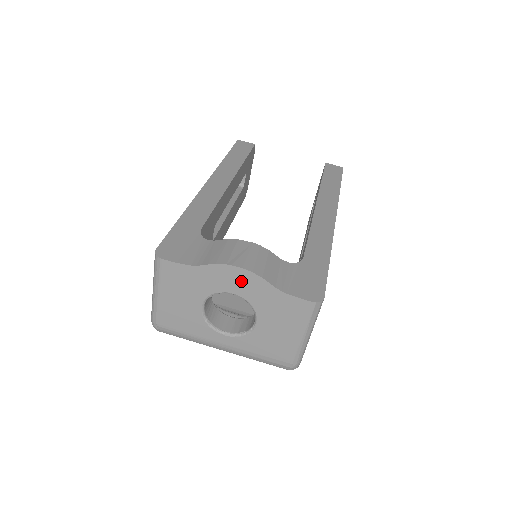
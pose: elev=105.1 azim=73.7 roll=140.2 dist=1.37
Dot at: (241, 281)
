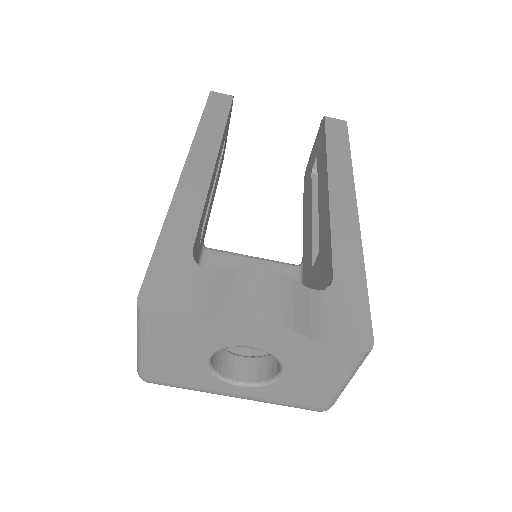
Dot at: (264, 334)
